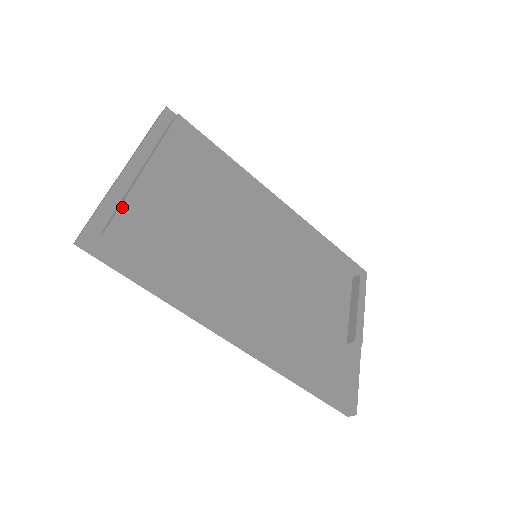
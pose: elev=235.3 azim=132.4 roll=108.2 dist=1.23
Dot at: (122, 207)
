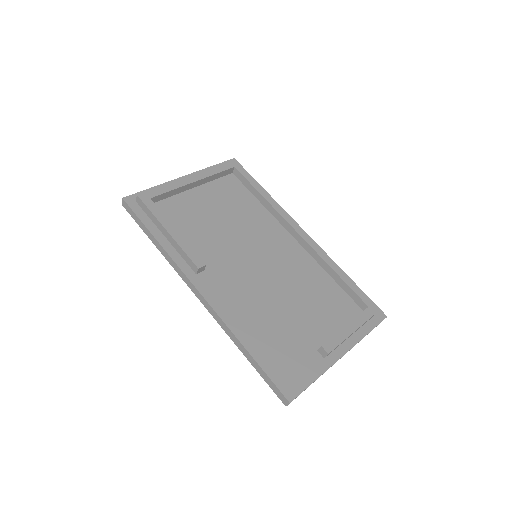
Dot at: (155, 189)
